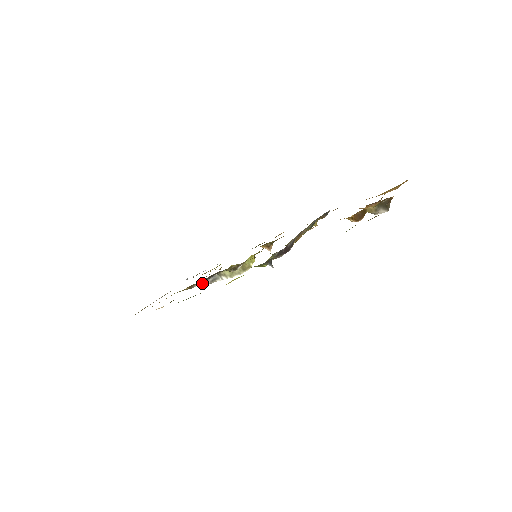
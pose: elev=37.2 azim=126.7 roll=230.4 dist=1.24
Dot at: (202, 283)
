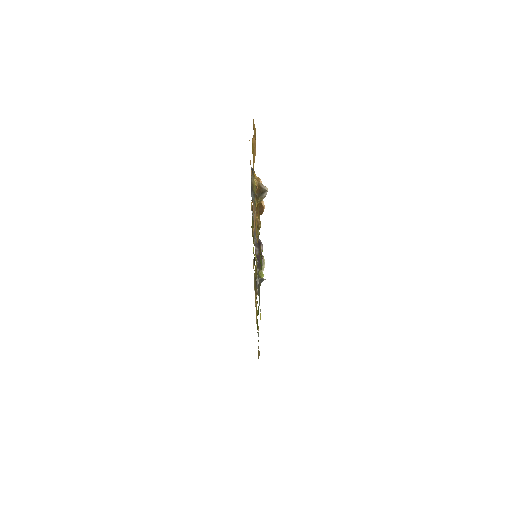
Dot at: occluded
